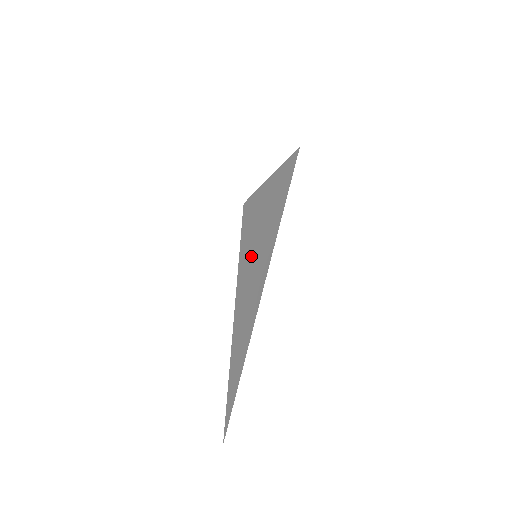
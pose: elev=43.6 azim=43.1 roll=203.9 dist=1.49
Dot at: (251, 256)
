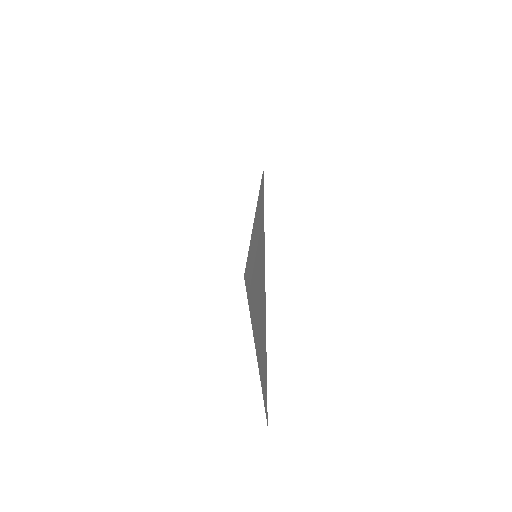
Dot at: (253, 266)
